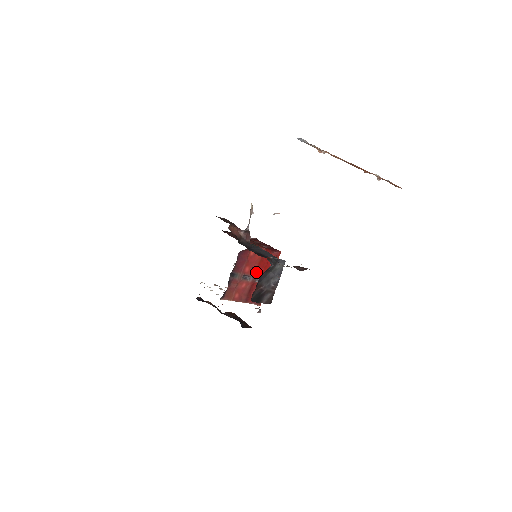
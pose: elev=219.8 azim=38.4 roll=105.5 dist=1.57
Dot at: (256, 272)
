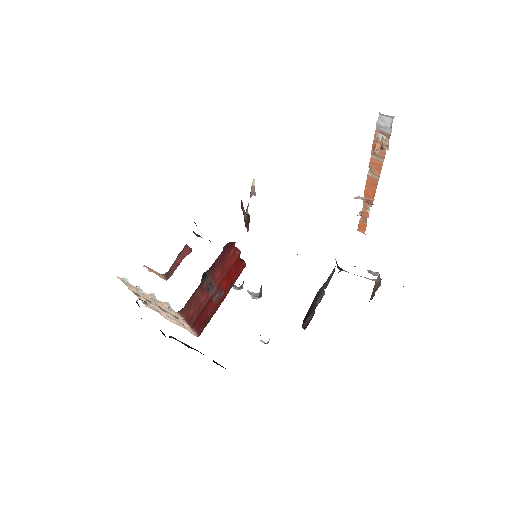
Dot at: occluded
